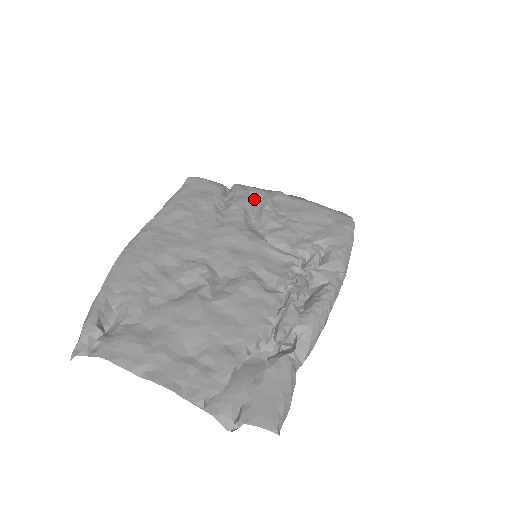
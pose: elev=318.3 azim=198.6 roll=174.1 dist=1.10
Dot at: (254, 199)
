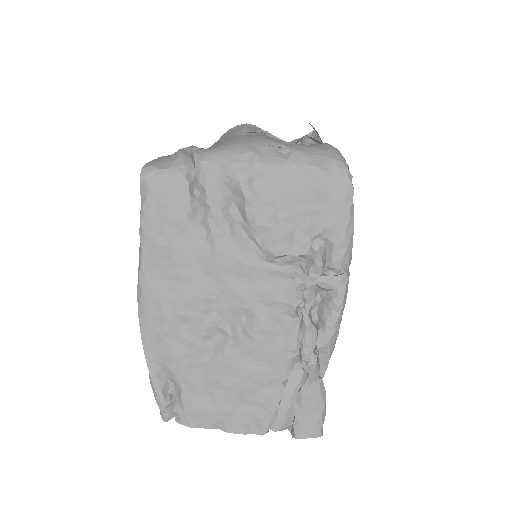
Dot at: (228, 186)
